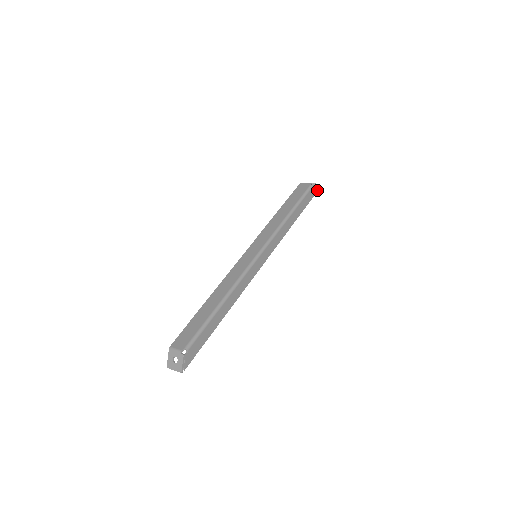
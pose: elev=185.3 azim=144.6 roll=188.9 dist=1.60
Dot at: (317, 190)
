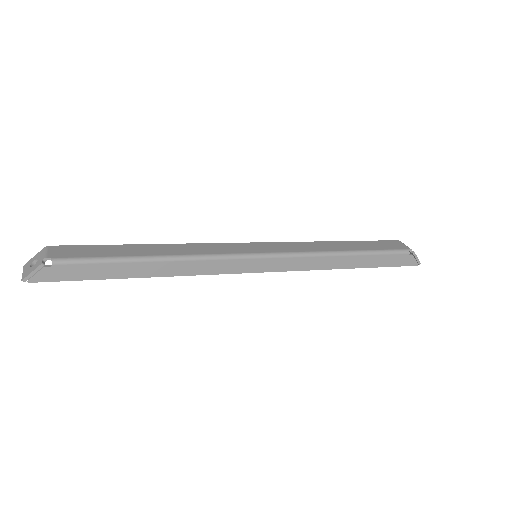
Dot at: (412, 264)
